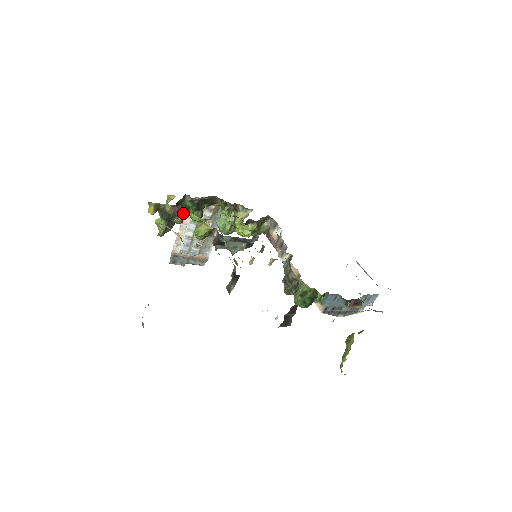
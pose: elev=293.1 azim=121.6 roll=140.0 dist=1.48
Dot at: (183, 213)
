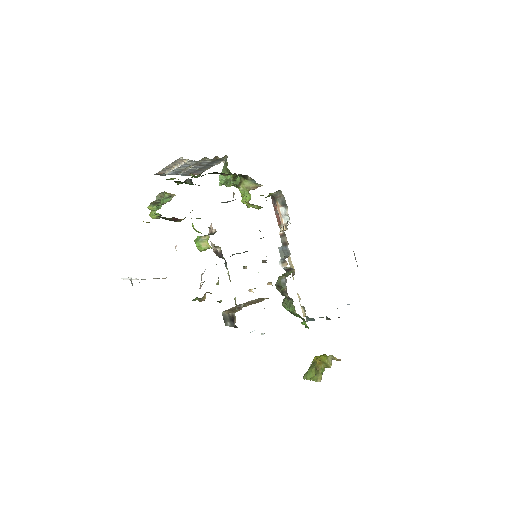
Dot at: occluded
